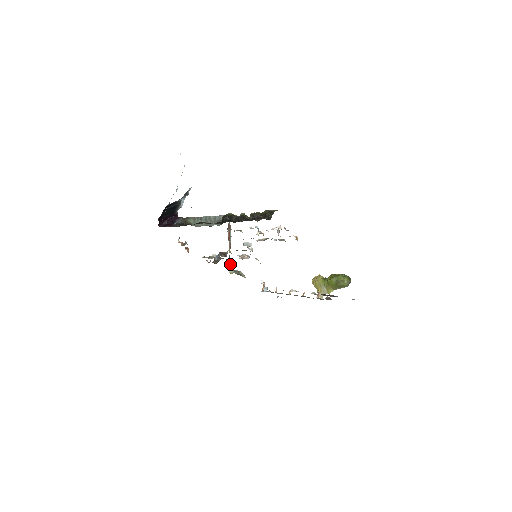
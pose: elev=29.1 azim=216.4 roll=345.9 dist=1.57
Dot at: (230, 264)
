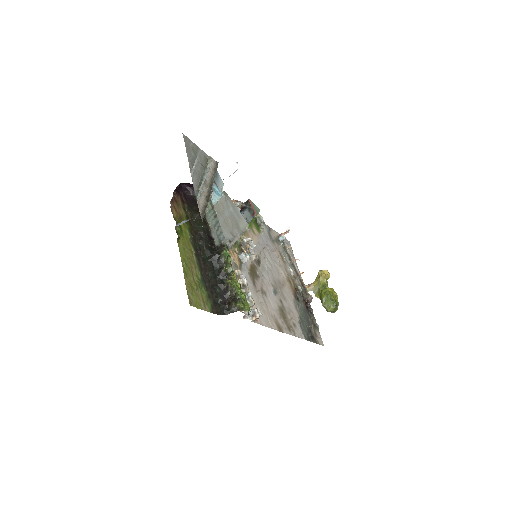
Dot at: (255, 215)
